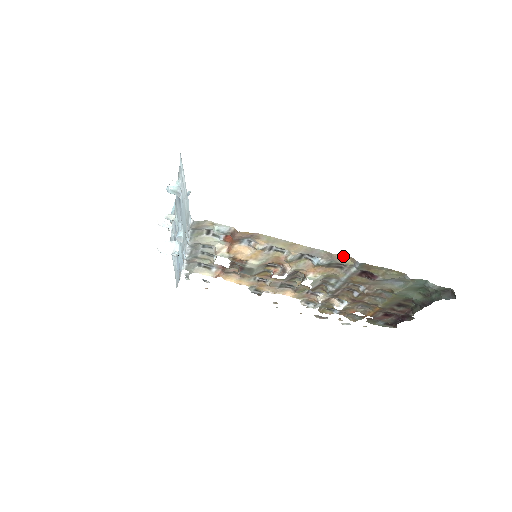
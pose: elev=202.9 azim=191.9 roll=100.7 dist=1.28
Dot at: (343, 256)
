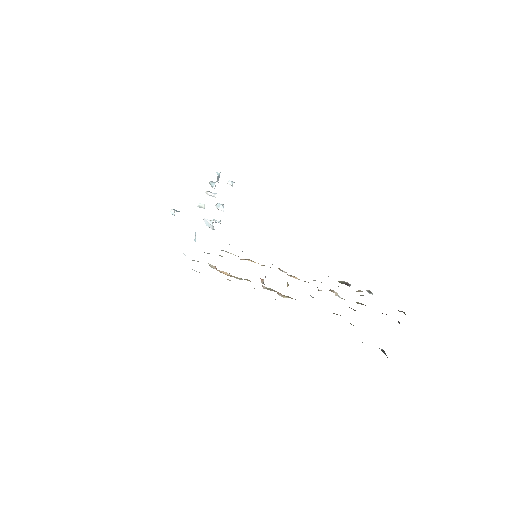
Dot at: occluded
